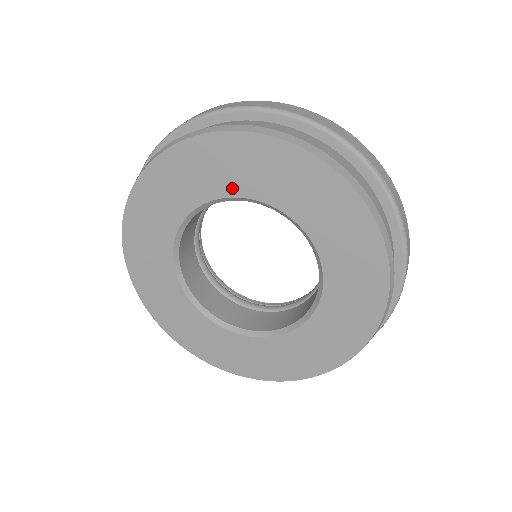
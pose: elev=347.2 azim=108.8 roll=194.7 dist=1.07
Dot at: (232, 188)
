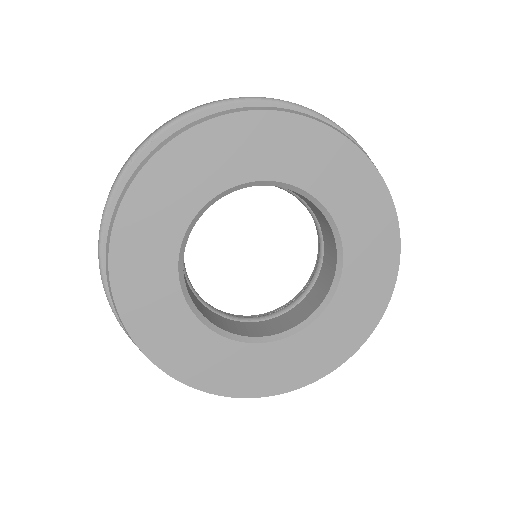
Dot at: (267, 170)
